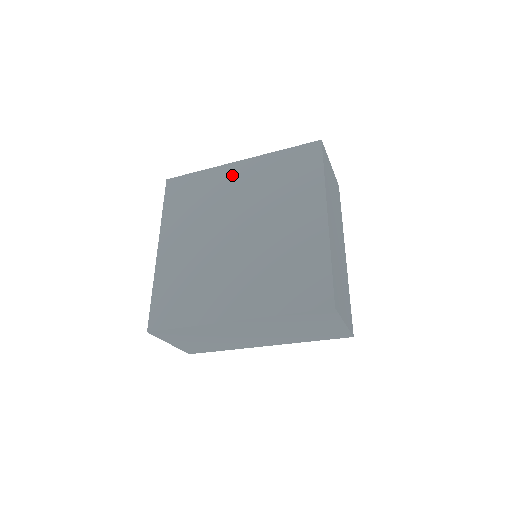
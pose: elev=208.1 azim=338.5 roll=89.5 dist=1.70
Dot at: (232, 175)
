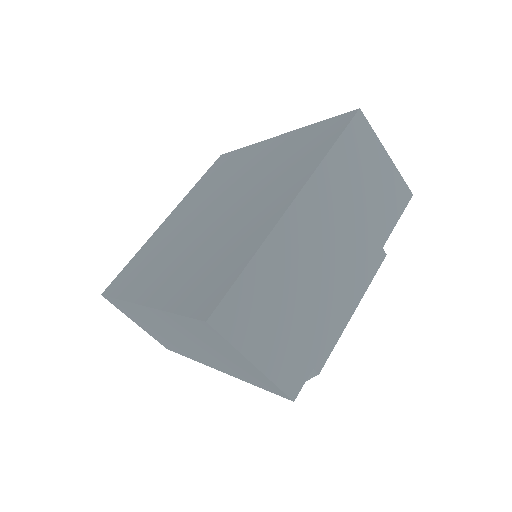
Dot at: (169, 224)
